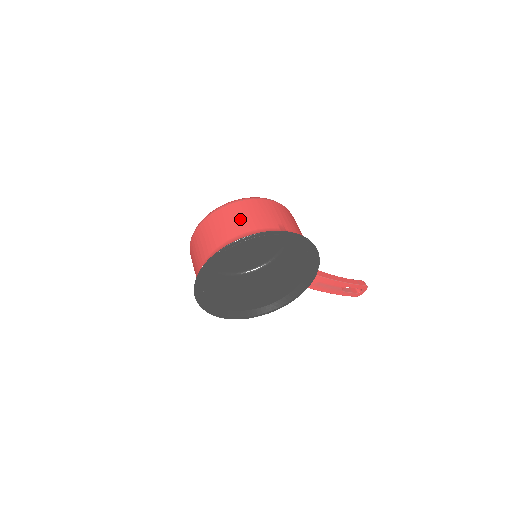
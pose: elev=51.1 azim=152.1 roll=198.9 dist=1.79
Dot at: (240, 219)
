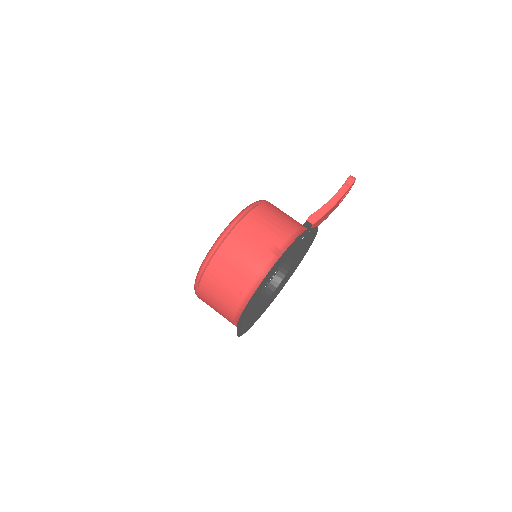
Dot at: (234, 274)
